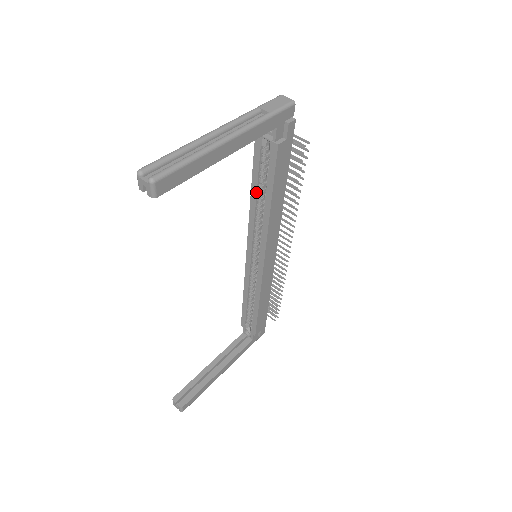
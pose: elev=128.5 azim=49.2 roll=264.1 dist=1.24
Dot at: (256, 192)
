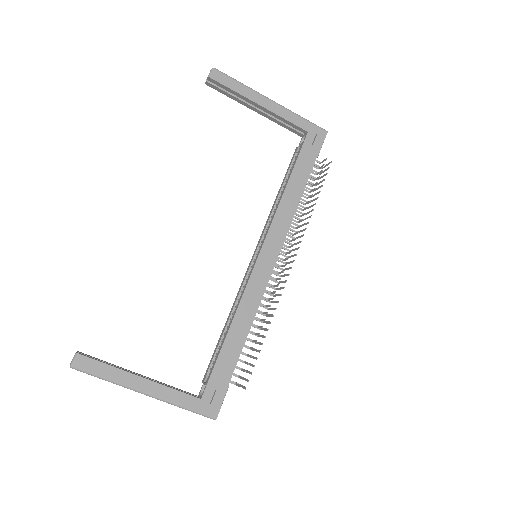
Dot at: (280, 191)
